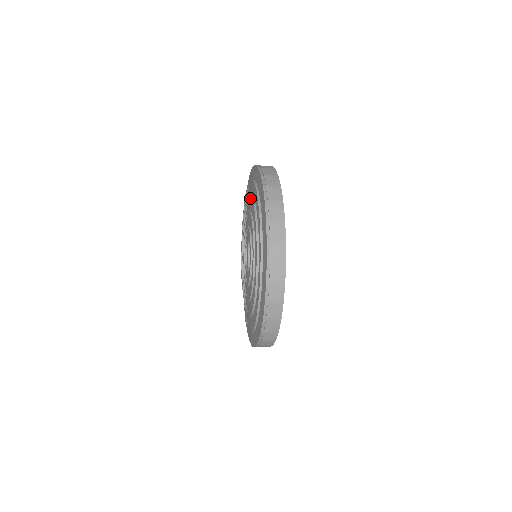
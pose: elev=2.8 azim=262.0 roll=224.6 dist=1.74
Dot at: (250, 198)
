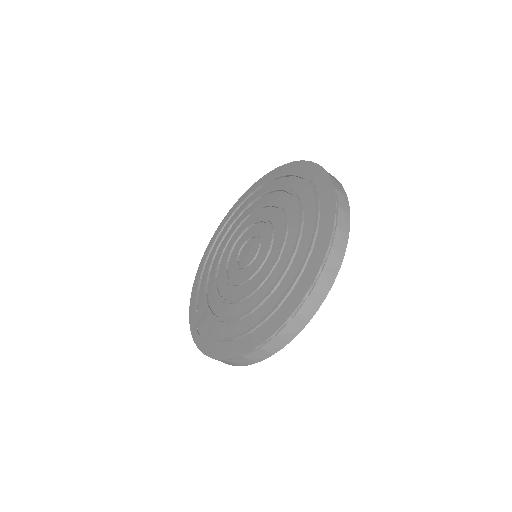
Dot at: (263, 196)
